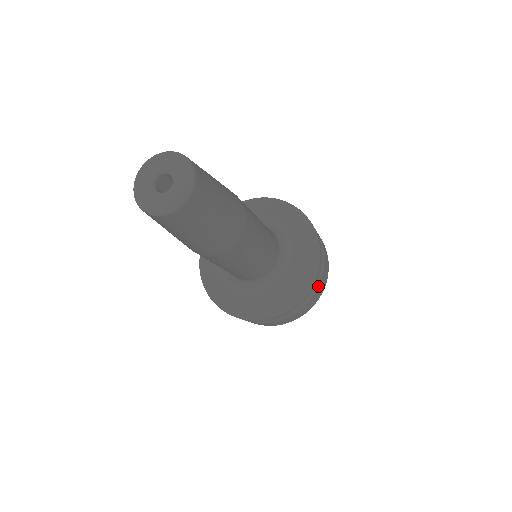
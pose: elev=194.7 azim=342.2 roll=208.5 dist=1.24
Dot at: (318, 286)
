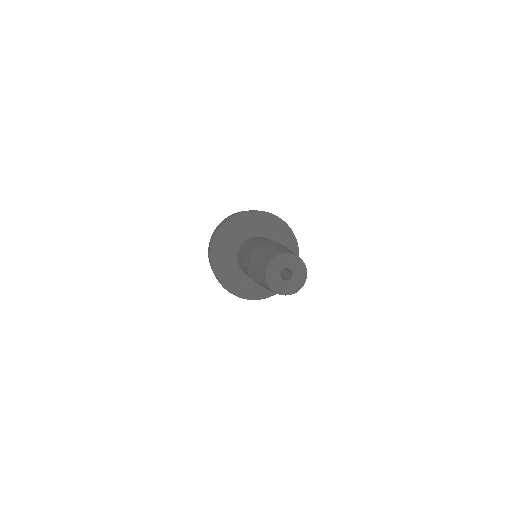
Dot at: occluded
